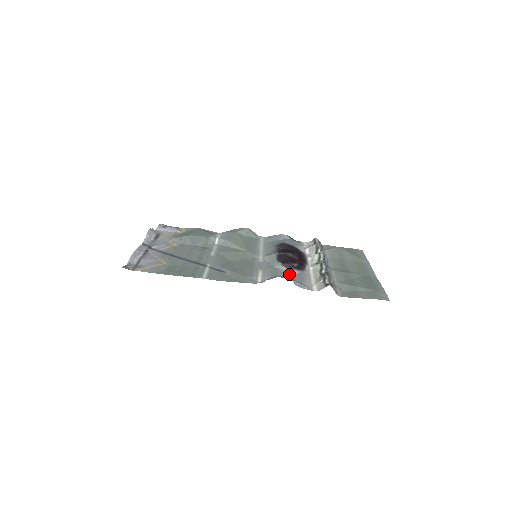
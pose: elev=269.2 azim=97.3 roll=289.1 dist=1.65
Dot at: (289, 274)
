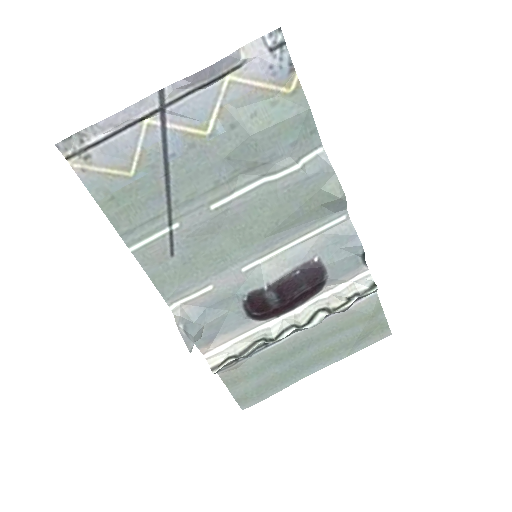
Dot at: (234, 312)
